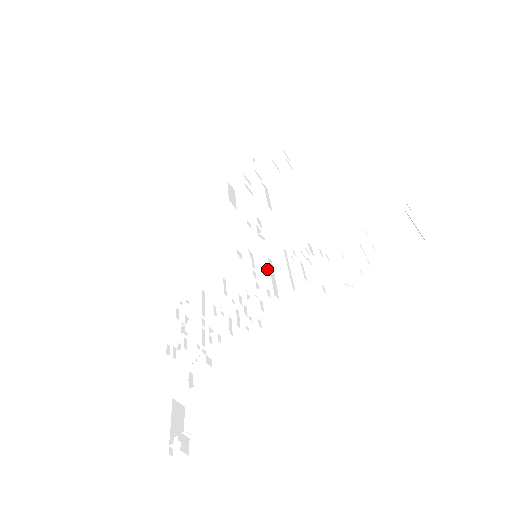
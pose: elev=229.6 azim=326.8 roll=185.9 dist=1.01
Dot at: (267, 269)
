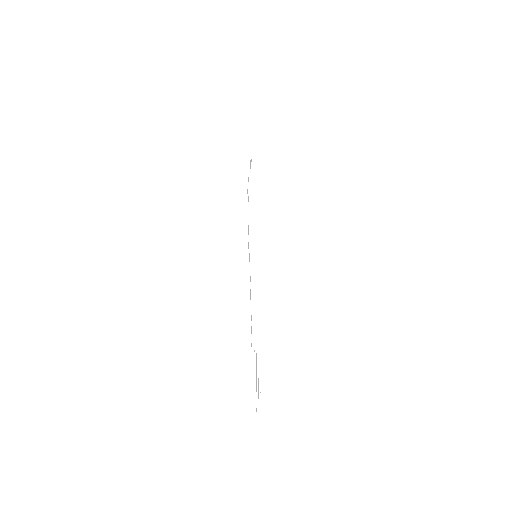
Dot at: (255, 263)
